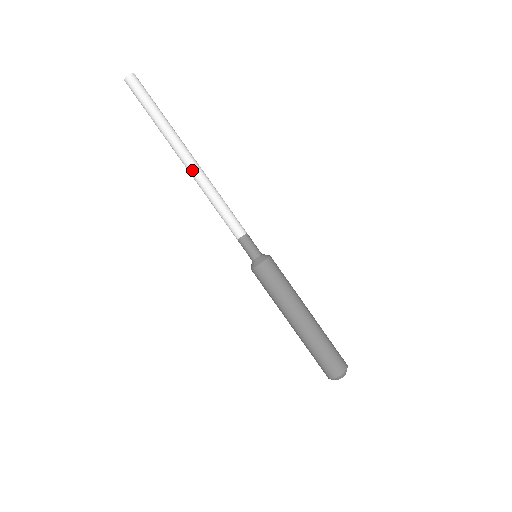
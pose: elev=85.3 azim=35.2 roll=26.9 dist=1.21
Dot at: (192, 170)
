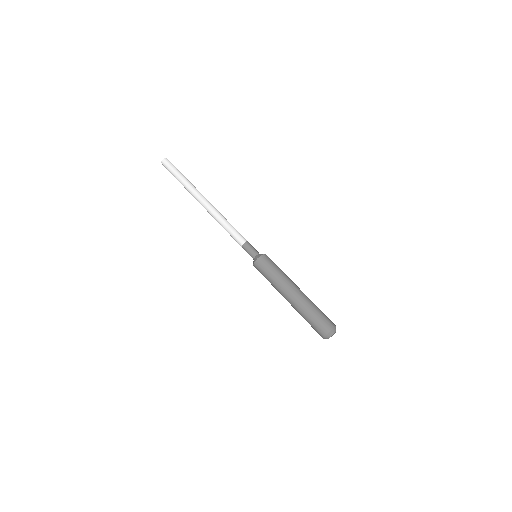
Dot at: (207, 206)
